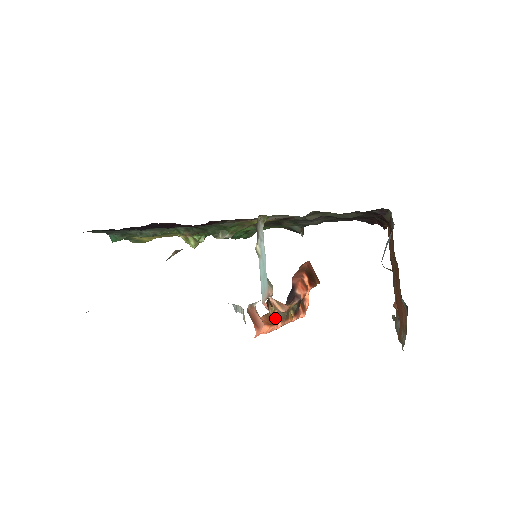
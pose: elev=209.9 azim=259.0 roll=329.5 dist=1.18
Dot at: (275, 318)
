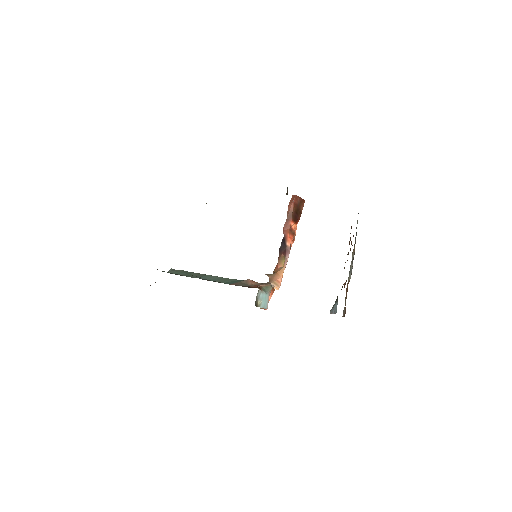
Dot at: occluded
